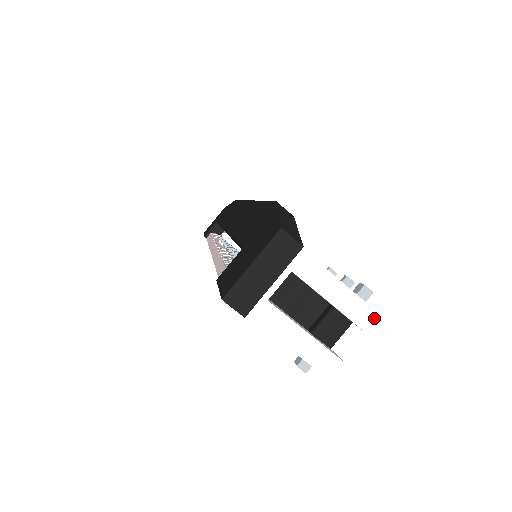
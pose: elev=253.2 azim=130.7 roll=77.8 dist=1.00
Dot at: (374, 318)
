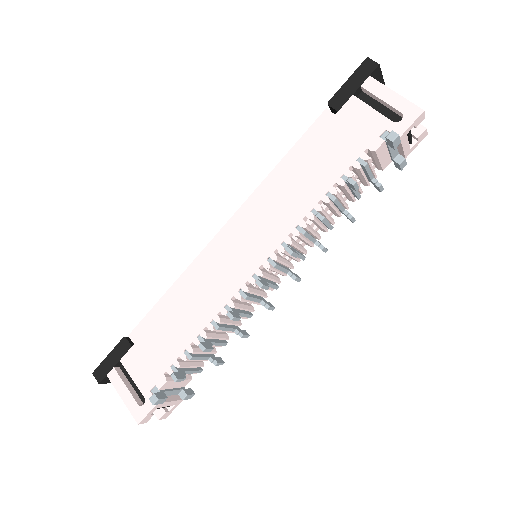
Dot at: (425, 131)
